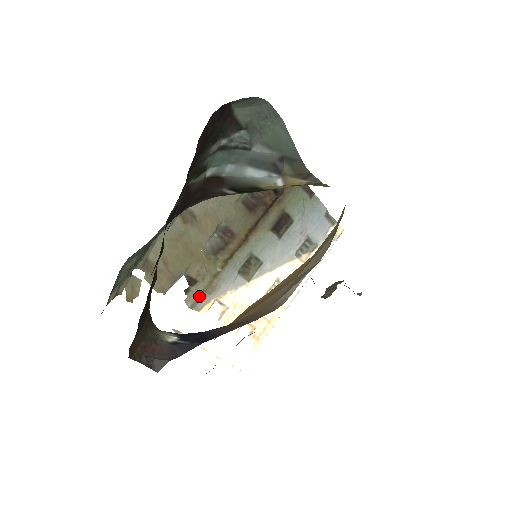
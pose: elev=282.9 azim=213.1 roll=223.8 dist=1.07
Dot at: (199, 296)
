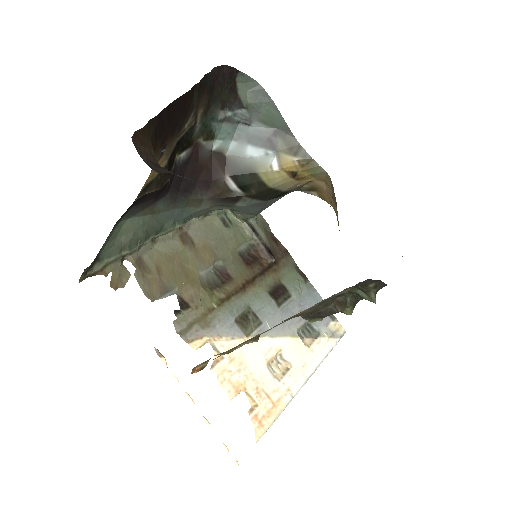
Dot at: (190, 325)
